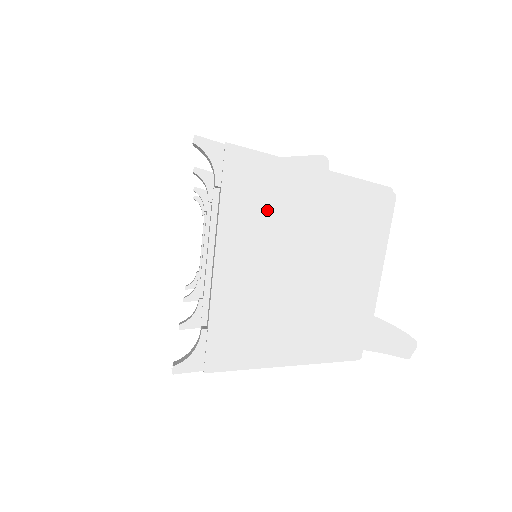
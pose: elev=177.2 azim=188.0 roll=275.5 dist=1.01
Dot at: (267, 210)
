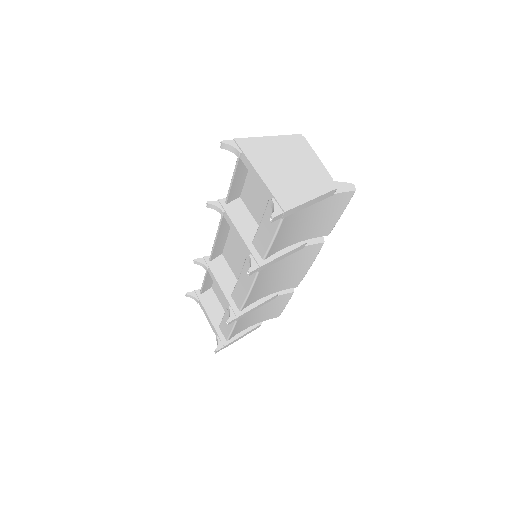
Dot at: (264, 153)
